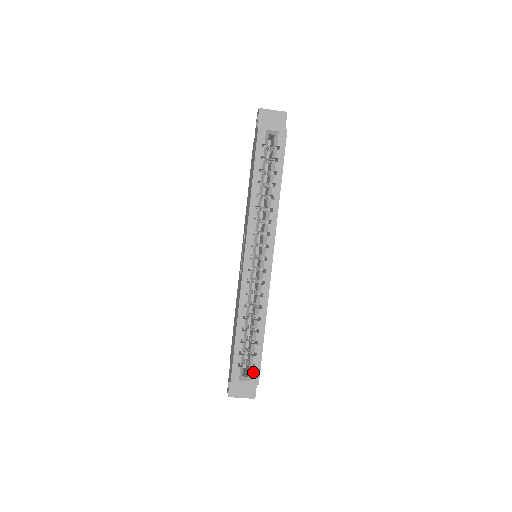
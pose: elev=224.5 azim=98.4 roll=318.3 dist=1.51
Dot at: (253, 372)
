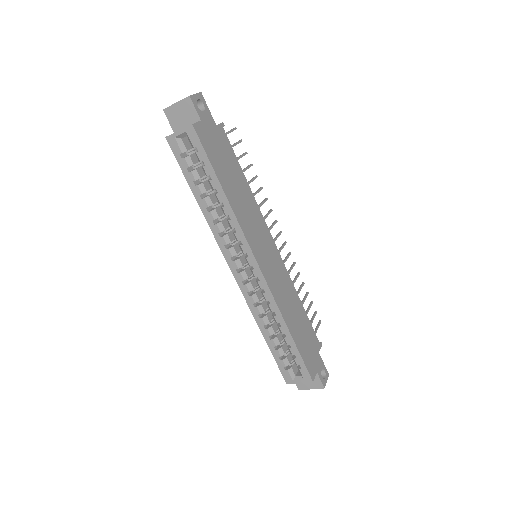
Dot at: (301, 372)
